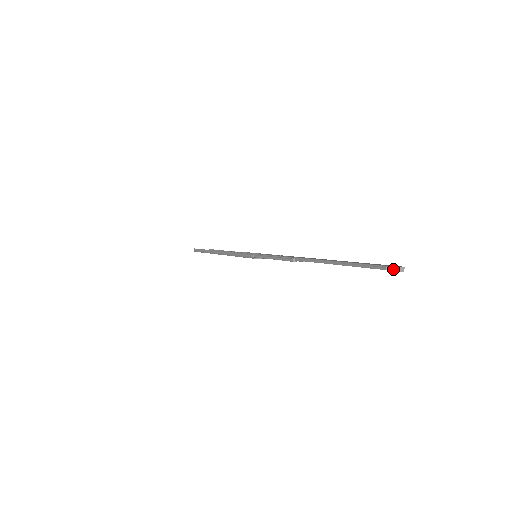
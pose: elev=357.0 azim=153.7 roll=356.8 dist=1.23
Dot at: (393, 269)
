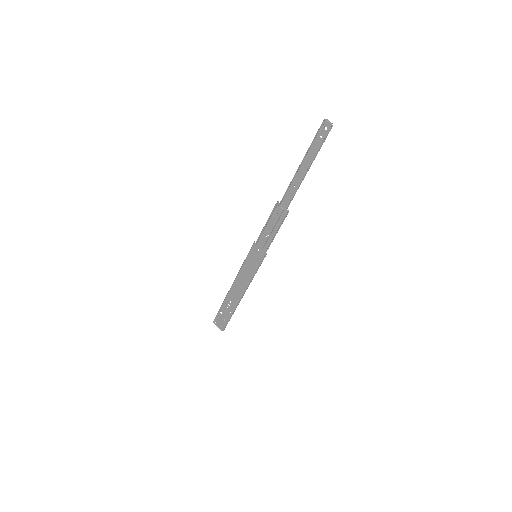
Dot at: (327, 133)
